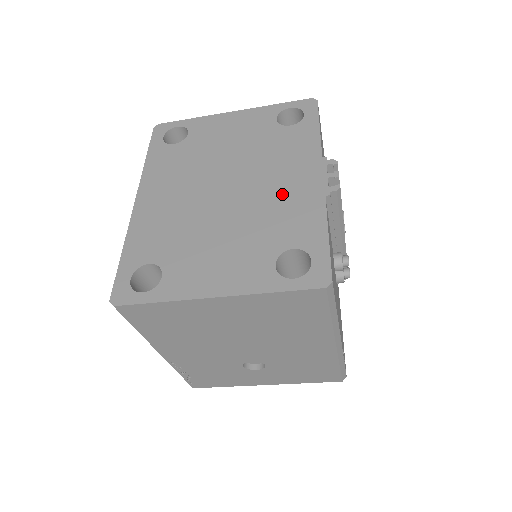
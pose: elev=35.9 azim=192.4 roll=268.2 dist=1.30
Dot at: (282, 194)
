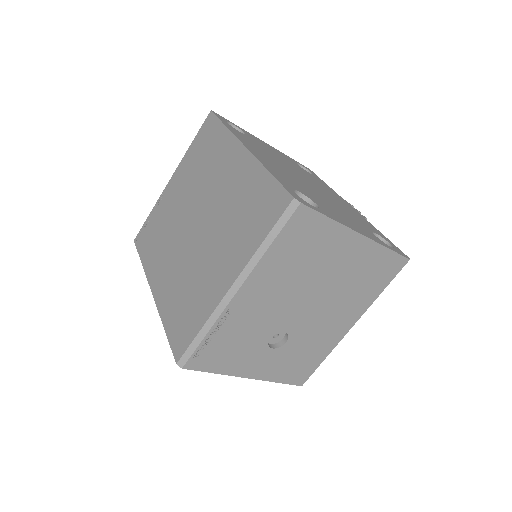
Dot at: (342, 203)
